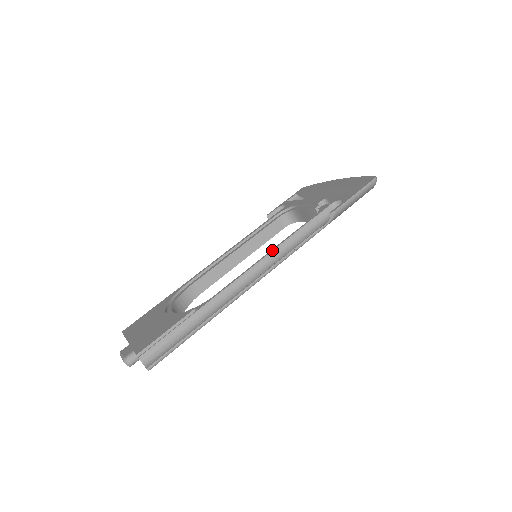
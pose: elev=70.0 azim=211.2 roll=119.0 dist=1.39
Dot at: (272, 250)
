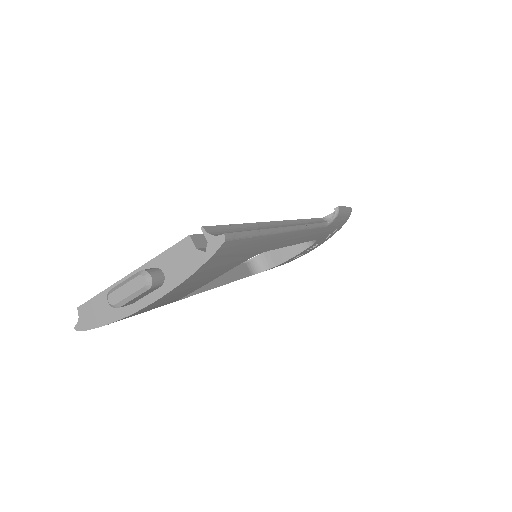
Dot at: occluded
